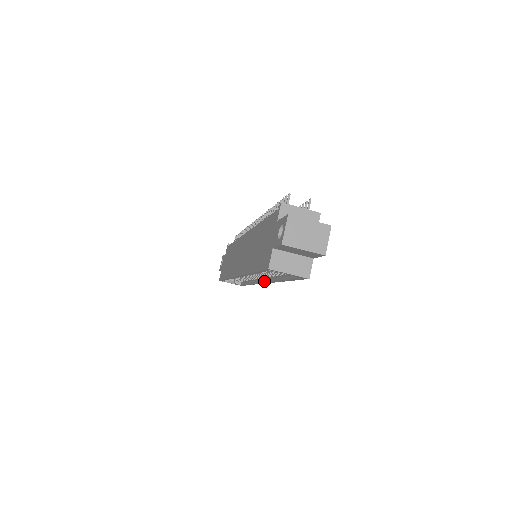
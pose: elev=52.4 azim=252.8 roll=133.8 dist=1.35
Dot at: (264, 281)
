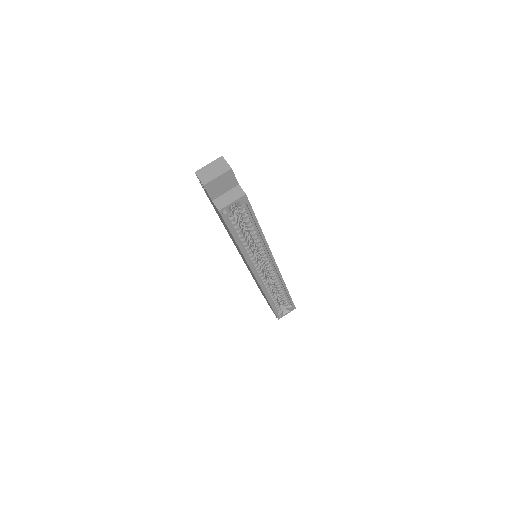
Dot at: (271, 261)
